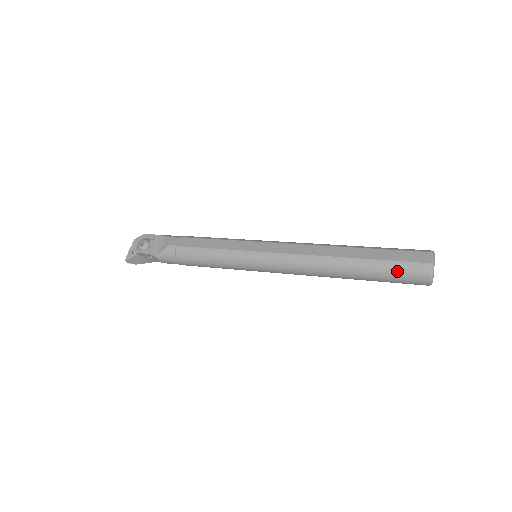
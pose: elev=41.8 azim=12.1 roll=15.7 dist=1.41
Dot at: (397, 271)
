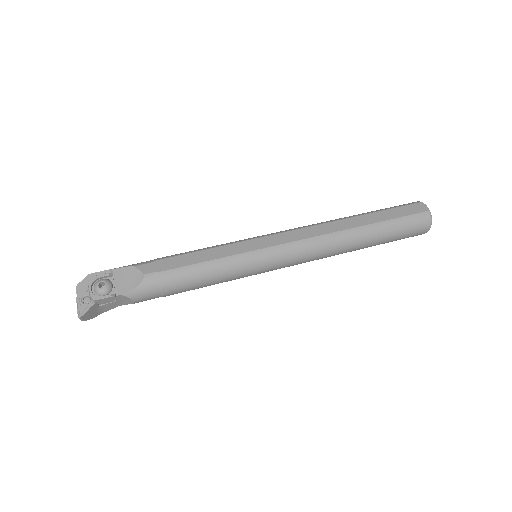
Dot at: (405, 226)
